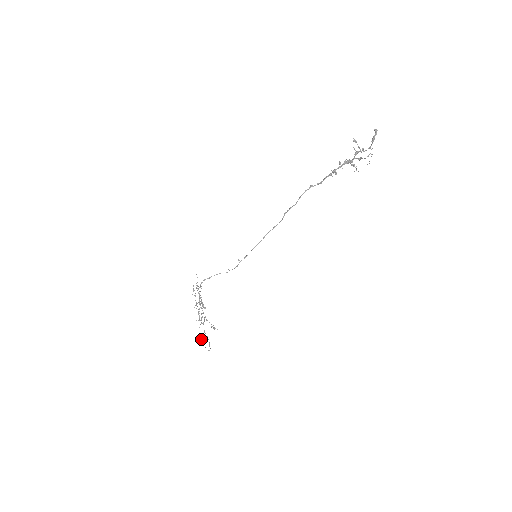
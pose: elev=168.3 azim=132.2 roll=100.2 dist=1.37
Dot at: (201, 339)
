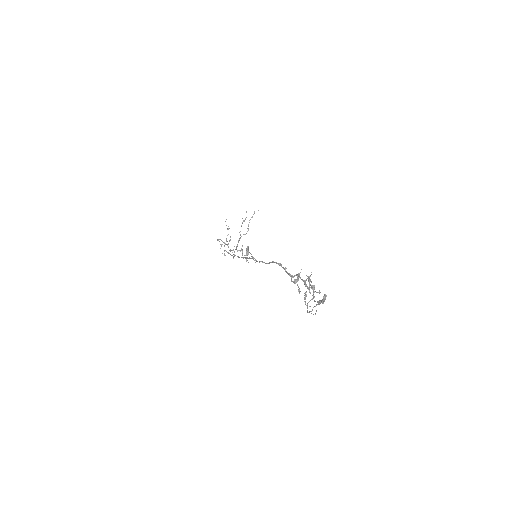
Dot at: (247, 252)
